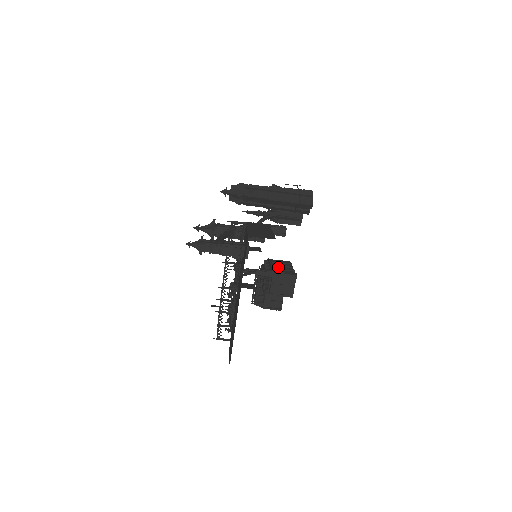
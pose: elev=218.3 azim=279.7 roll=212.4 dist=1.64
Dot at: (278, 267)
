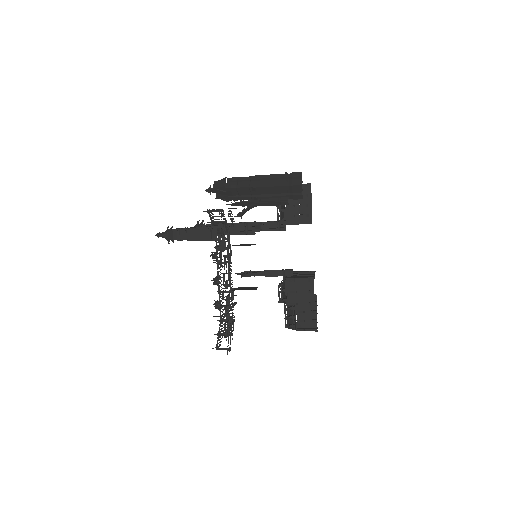
Dot at: occluded
